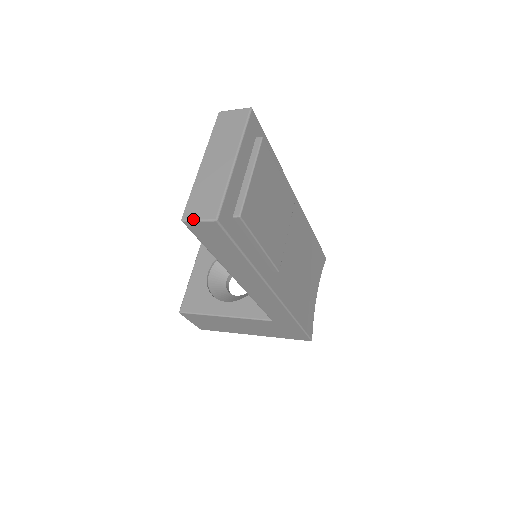
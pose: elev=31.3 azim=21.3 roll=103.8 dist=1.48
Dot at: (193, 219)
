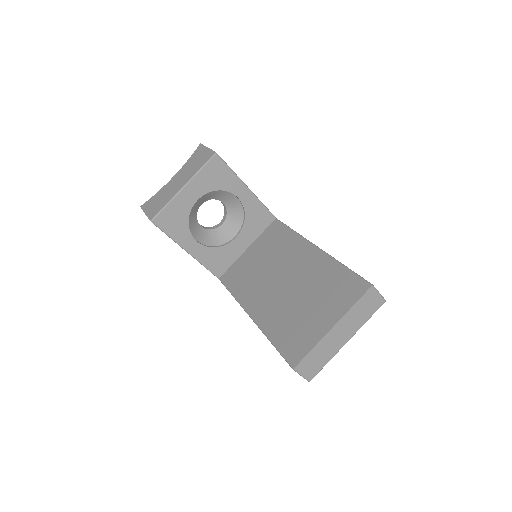
Dot at: (300, 373)
